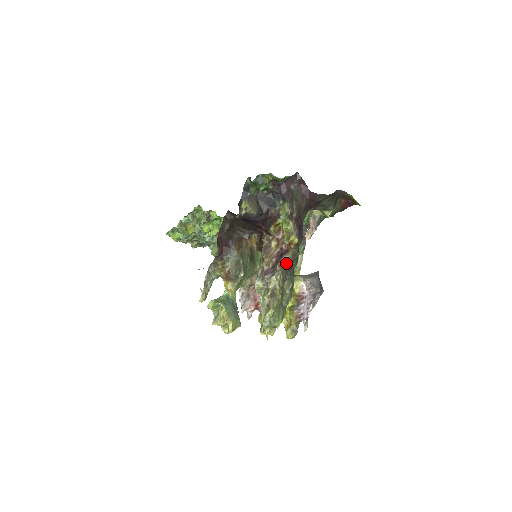
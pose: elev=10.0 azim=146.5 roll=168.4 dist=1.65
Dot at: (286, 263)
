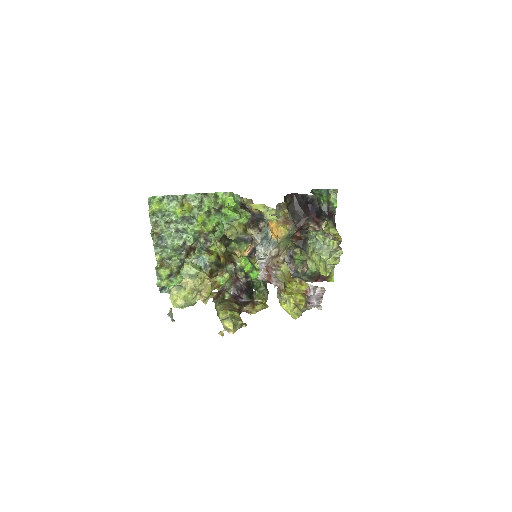
Dot at: occluded
